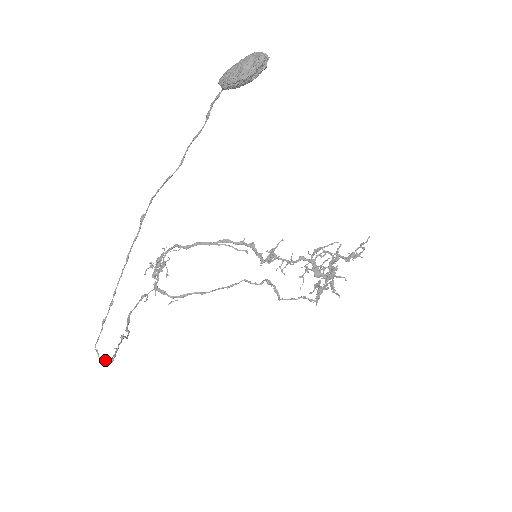
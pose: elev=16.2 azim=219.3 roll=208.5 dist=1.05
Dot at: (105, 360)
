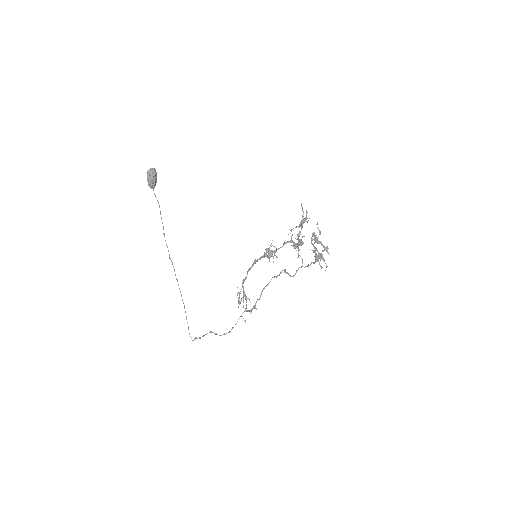
Dot at: occluded
